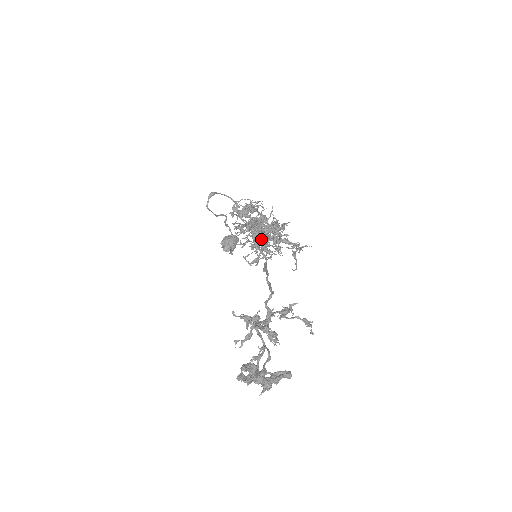
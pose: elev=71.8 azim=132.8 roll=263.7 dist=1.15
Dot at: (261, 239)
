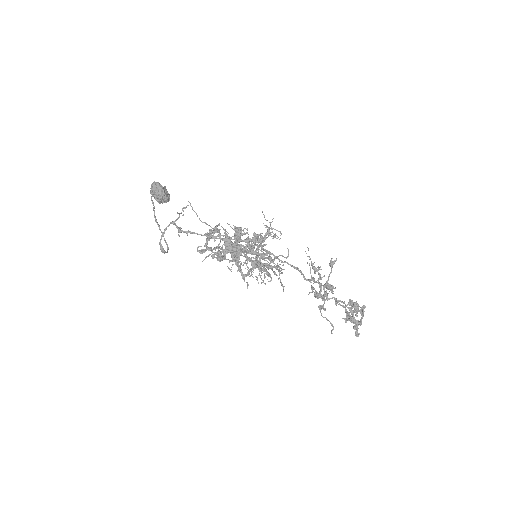
Dot at: (259, 263)
